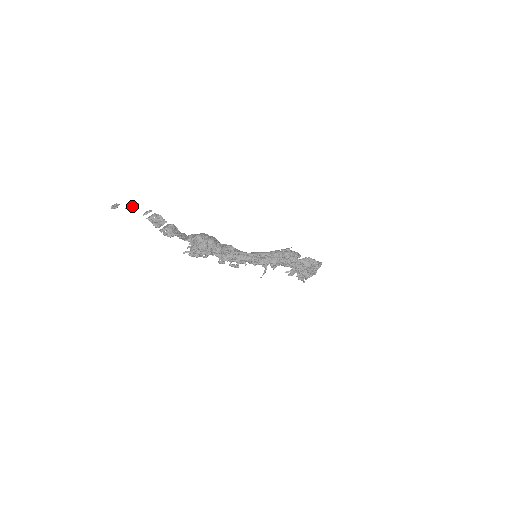
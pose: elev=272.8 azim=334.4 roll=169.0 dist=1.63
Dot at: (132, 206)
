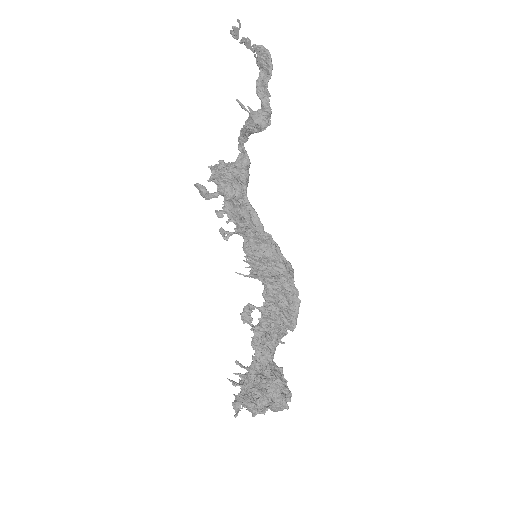
Dot at: (250, 40)
